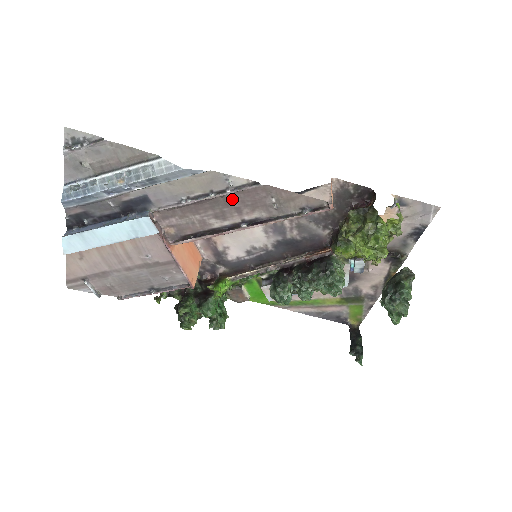
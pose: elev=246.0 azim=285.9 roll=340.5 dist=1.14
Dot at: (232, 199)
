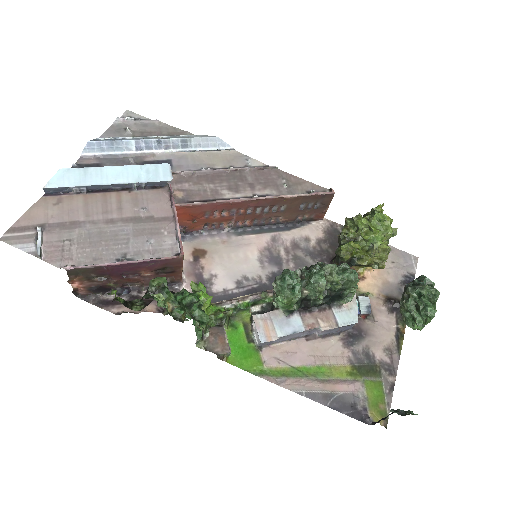
Dot at: (248, 176)
